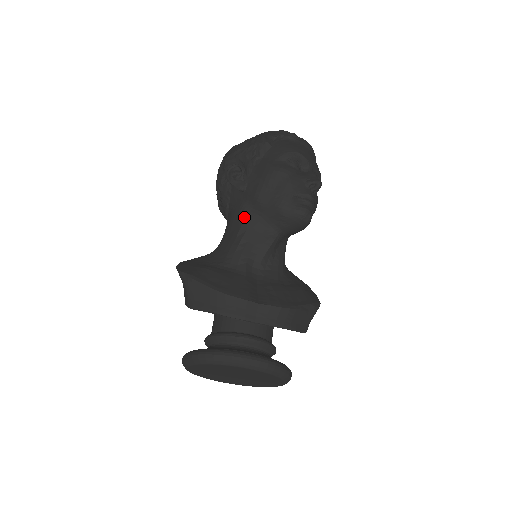
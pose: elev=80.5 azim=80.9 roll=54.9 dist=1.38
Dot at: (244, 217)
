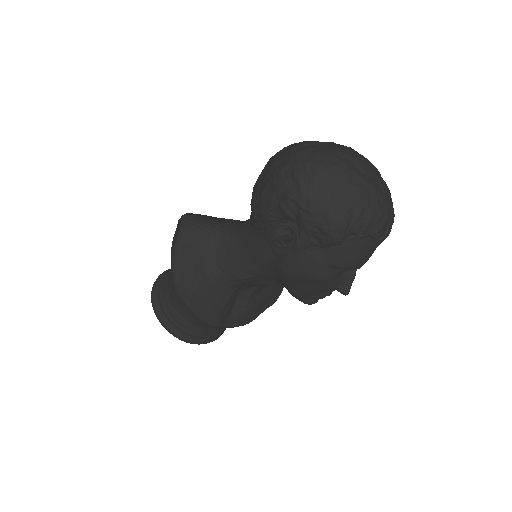
Dot at: (261, 267)
